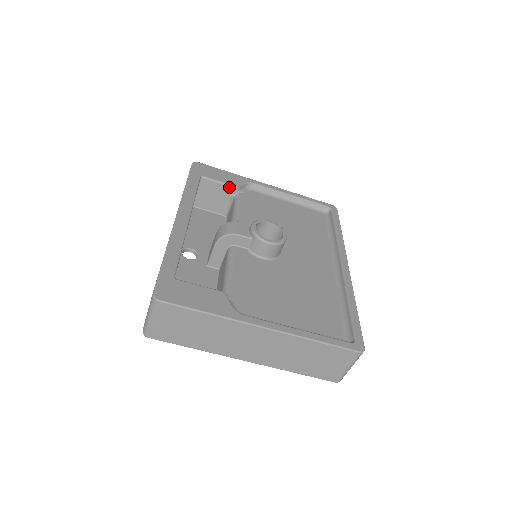
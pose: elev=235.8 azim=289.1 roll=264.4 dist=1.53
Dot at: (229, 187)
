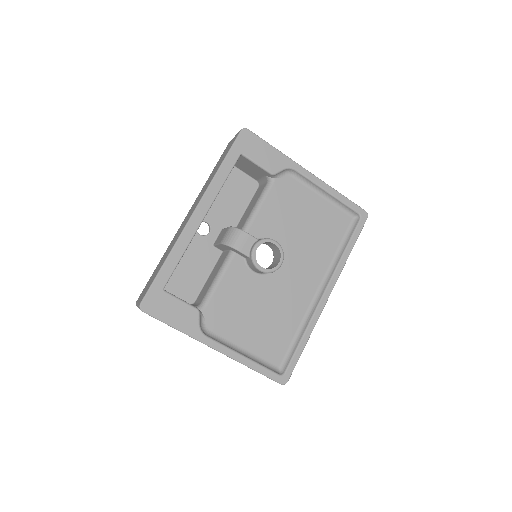
Dot at: (266, 171)
